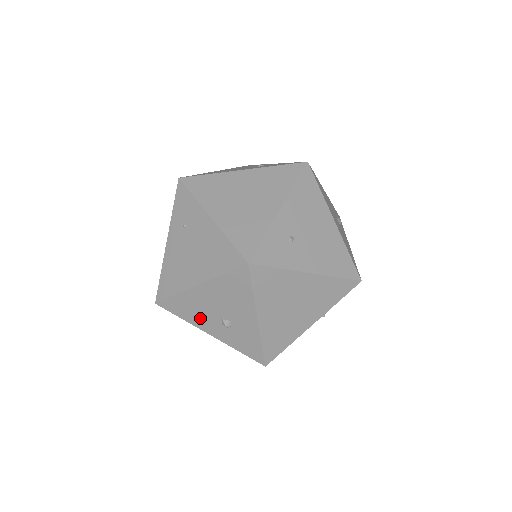
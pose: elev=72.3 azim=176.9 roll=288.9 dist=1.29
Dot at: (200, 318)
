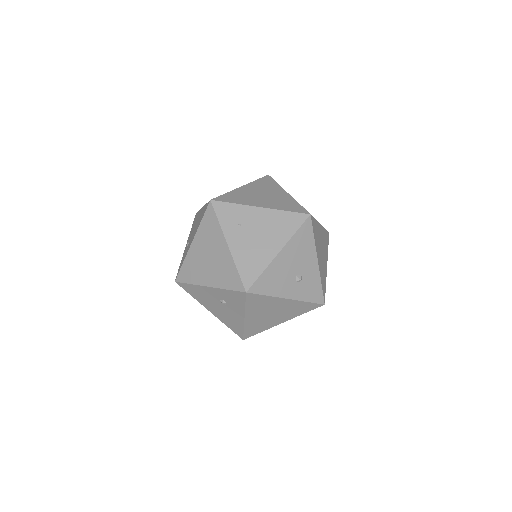
Dot at: (281, 285)
